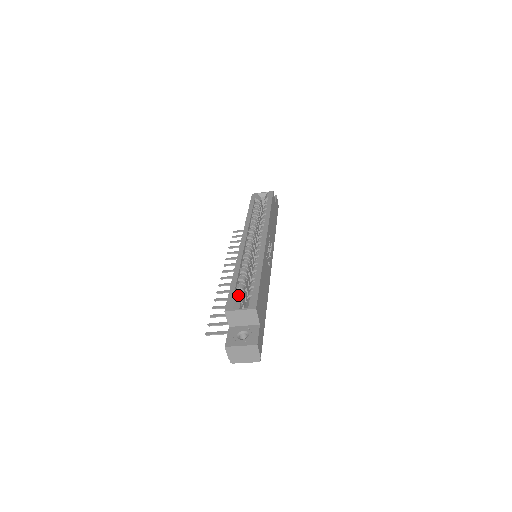
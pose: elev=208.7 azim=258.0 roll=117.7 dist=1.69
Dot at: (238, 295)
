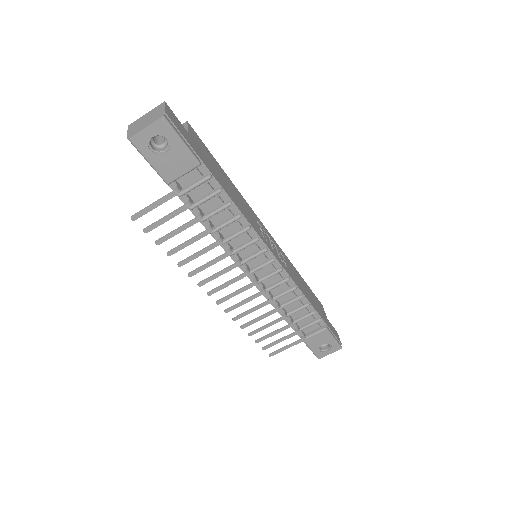
Dot at: occluded
